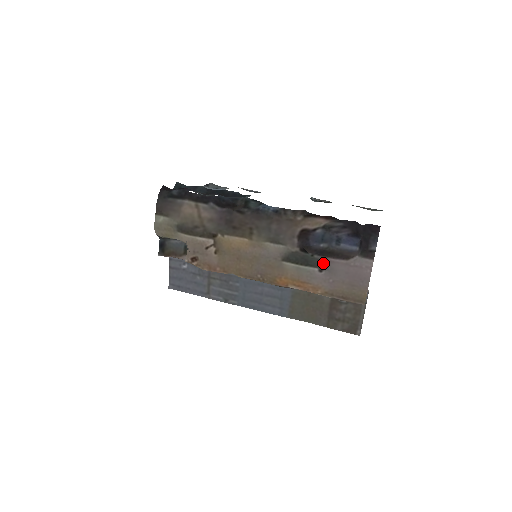
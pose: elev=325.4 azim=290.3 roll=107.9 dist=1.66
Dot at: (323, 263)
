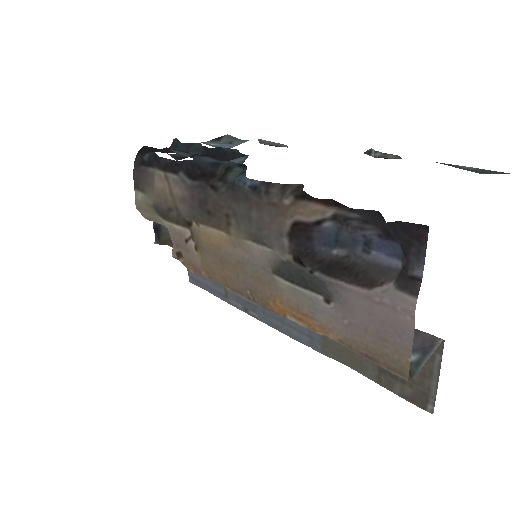
Dot at: (329, 288)
